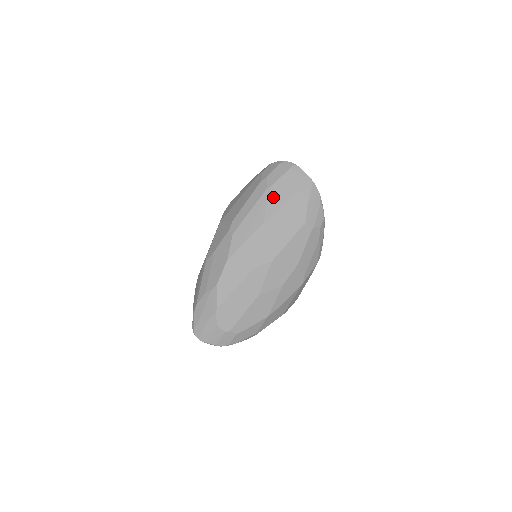
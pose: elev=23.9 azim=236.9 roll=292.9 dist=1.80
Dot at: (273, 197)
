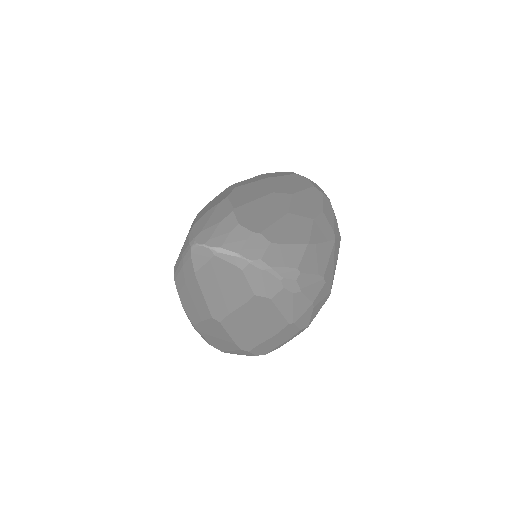
Dot at: (271, 174)
